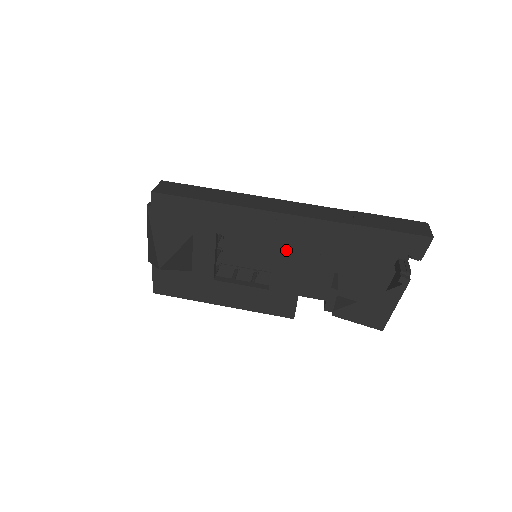
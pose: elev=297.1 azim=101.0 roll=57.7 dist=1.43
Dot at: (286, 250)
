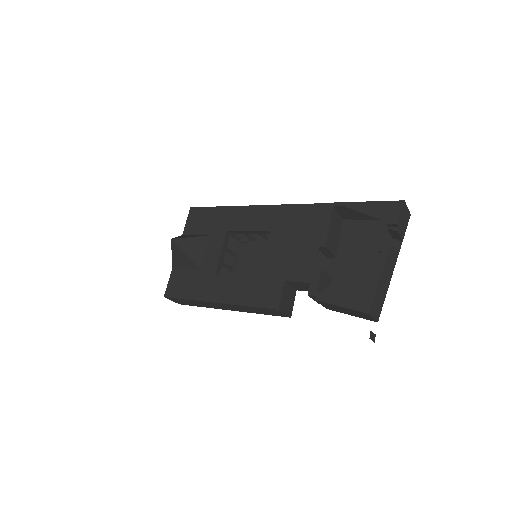
Dot at: (278, 236)
